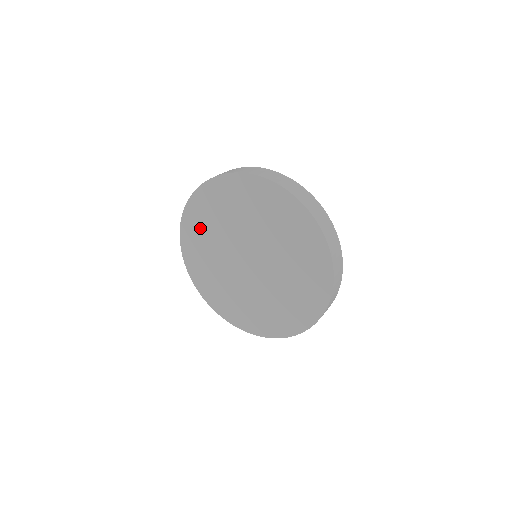
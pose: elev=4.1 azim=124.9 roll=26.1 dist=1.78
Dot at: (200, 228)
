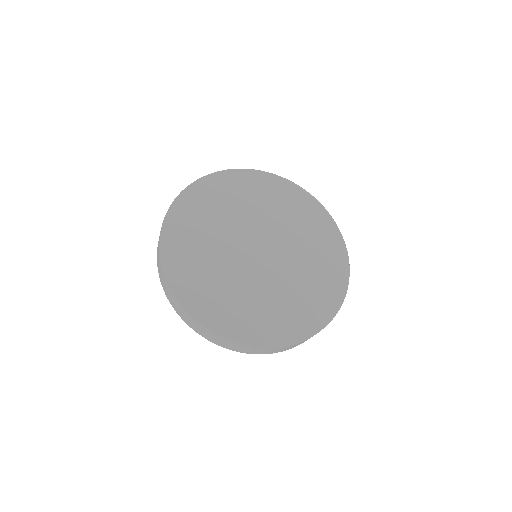
Dot at: (214, 199)
